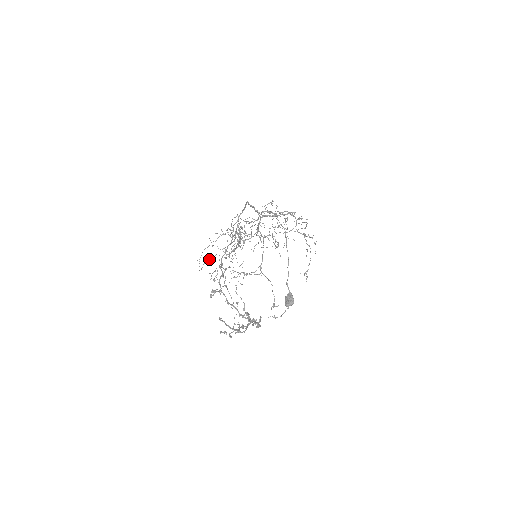
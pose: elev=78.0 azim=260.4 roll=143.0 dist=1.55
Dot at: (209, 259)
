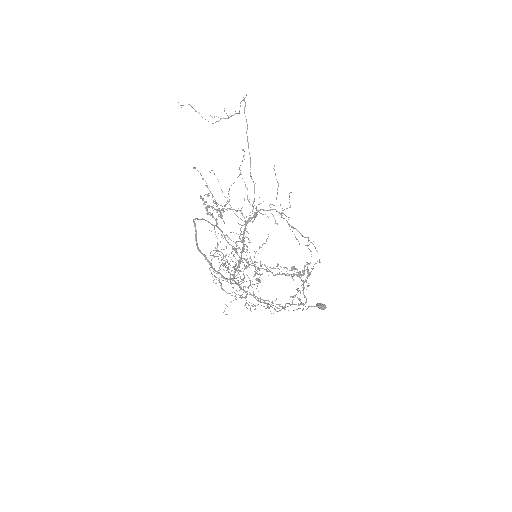
Dot at: occluded
